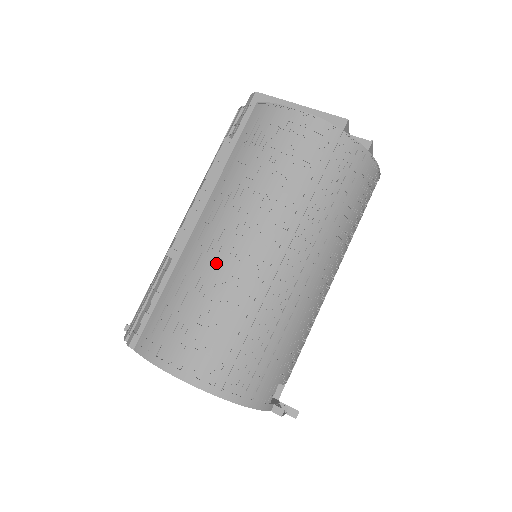
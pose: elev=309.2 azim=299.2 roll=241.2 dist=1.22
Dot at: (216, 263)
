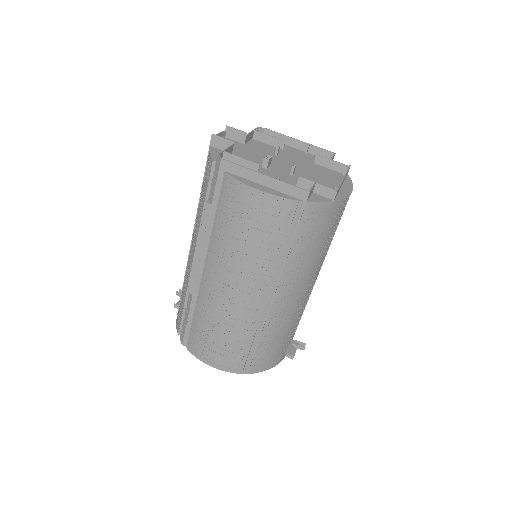
Dot at: (225, 308)
